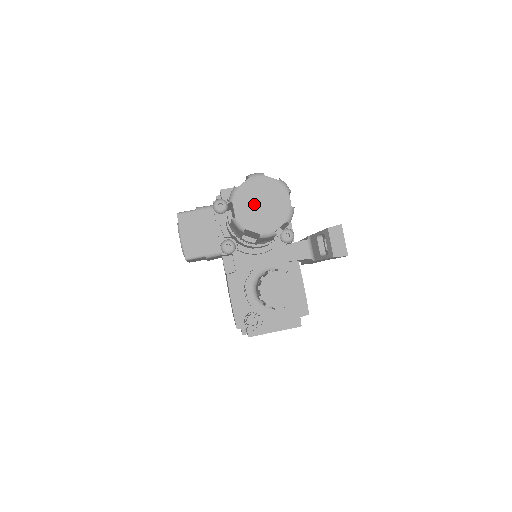
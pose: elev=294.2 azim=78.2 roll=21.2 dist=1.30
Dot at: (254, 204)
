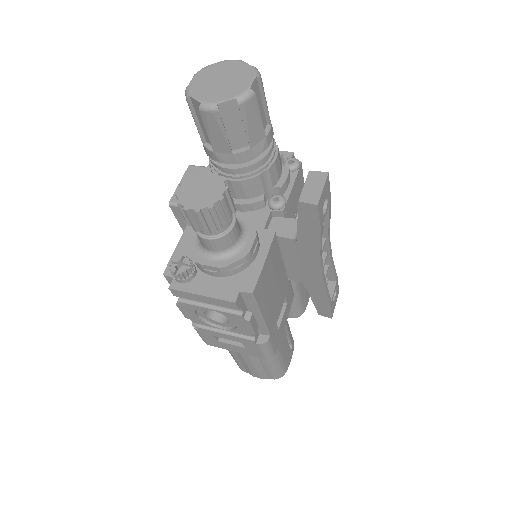
Dot at: (214, 79)
